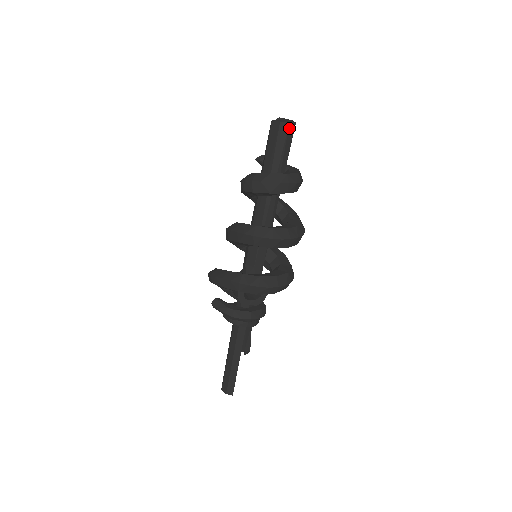
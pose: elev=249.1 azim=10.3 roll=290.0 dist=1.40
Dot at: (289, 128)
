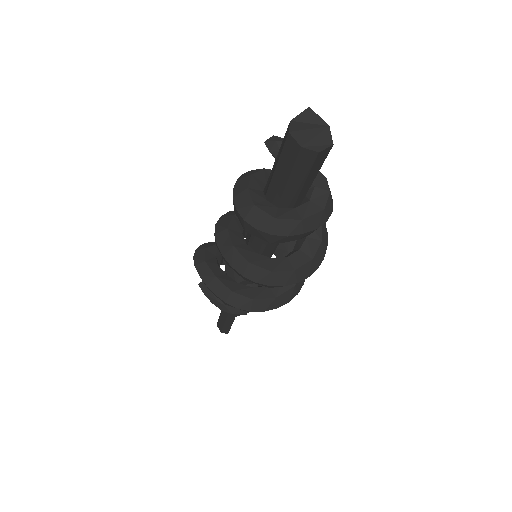
Dot at: (317, 158)
